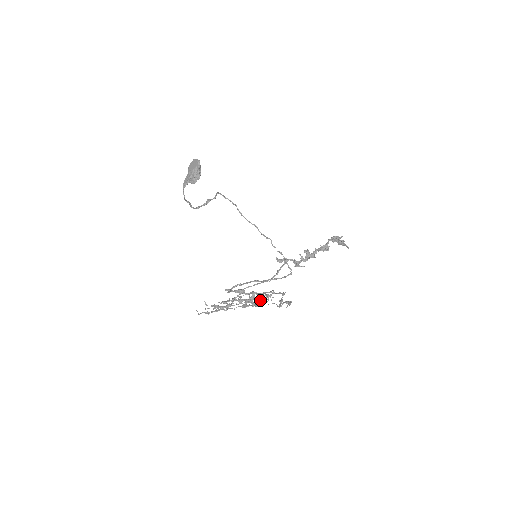
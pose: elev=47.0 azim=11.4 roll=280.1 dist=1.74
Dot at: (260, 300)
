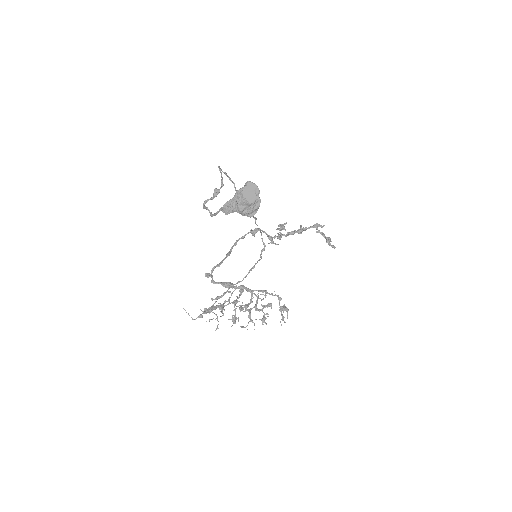
Dot at: (256, 303)
